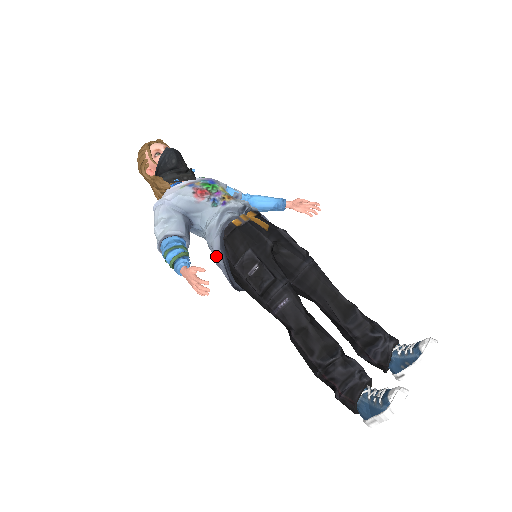
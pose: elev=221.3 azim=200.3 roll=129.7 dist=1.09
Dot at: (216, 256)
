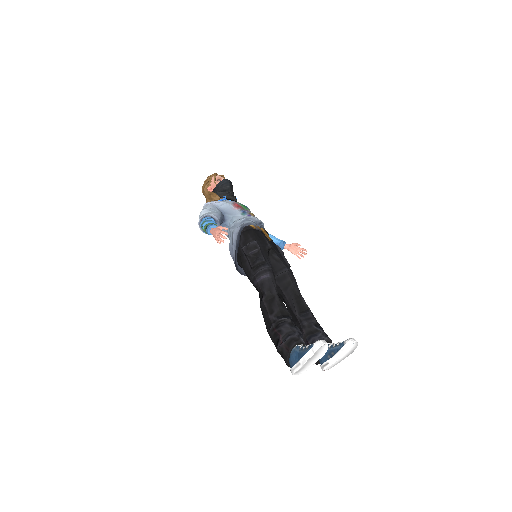
Dot at: (233, 238)
